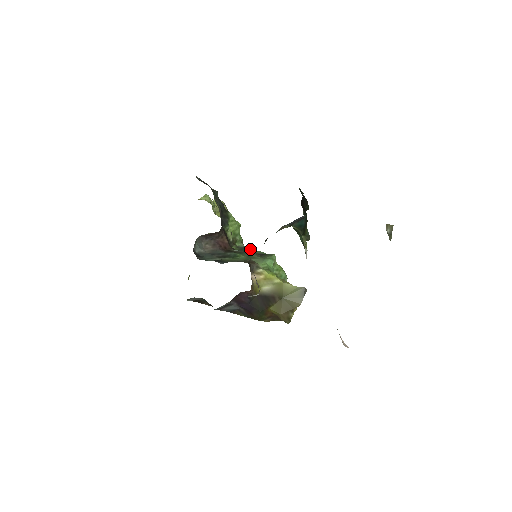
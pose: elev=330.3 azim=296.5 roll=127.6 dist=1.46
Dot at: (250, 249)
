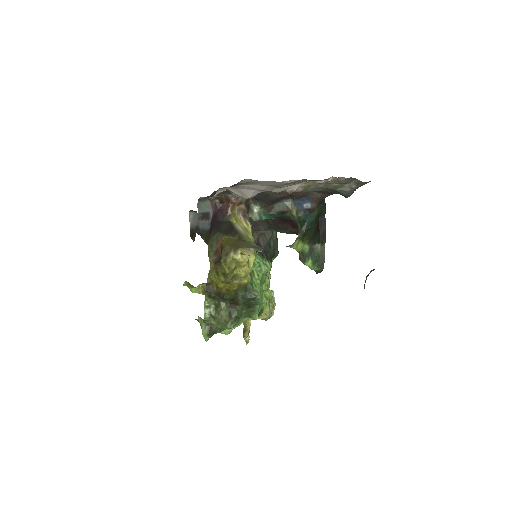
Dot at: occluded
